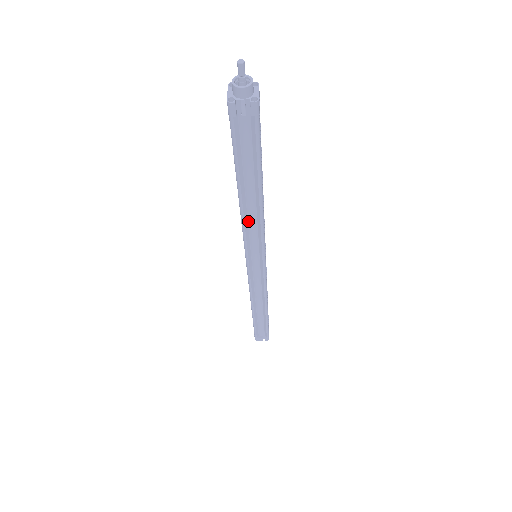
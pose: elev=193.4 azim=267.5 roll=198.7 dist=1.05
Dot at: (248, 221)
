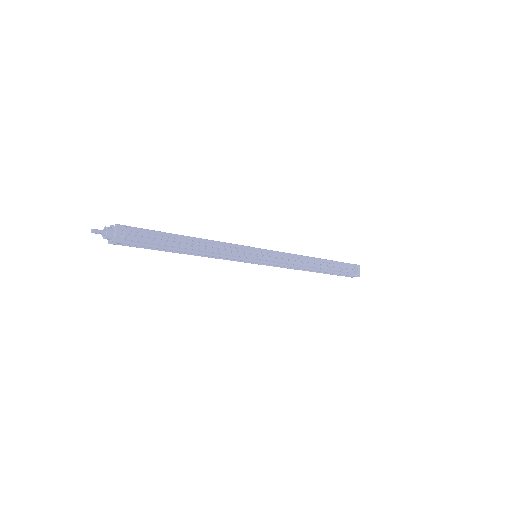
Dot at: occluded
